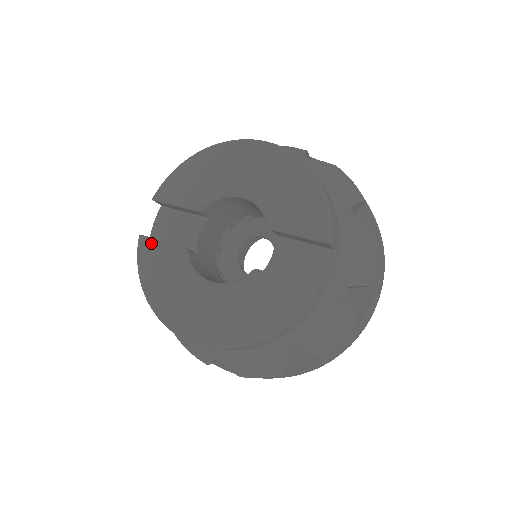
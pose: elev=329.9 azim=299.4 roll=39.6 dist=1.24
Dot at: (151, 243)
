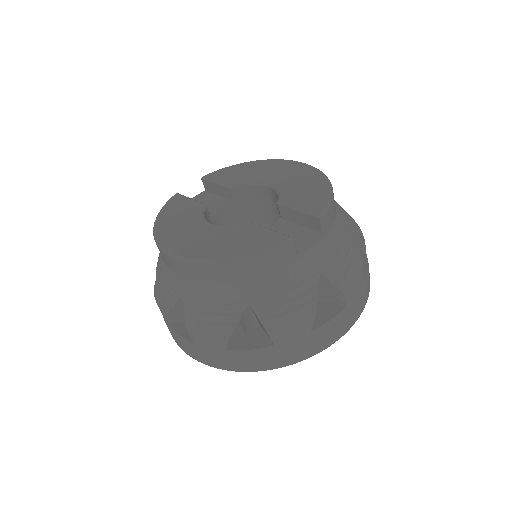
Dot at: (183, 197)
